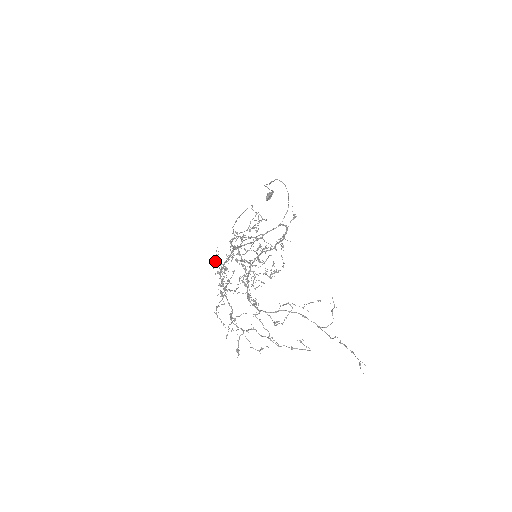
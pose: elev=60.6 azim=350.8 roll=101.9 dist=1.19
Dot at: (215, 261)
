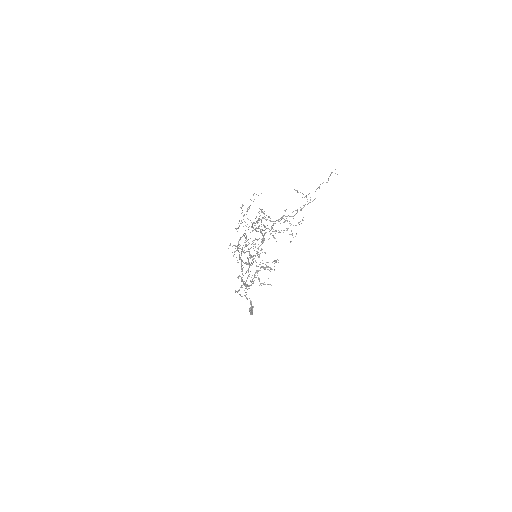
Dot at: (230, 245)
